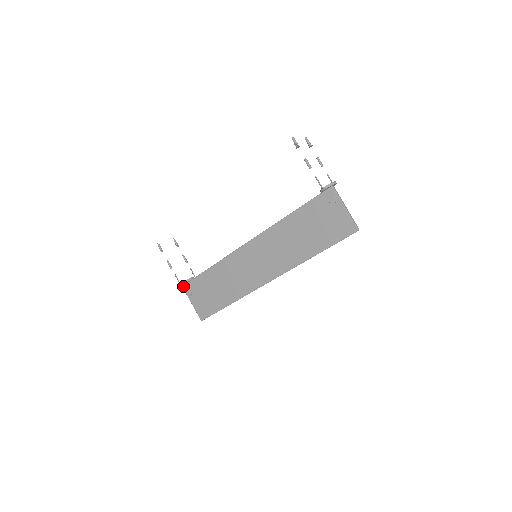
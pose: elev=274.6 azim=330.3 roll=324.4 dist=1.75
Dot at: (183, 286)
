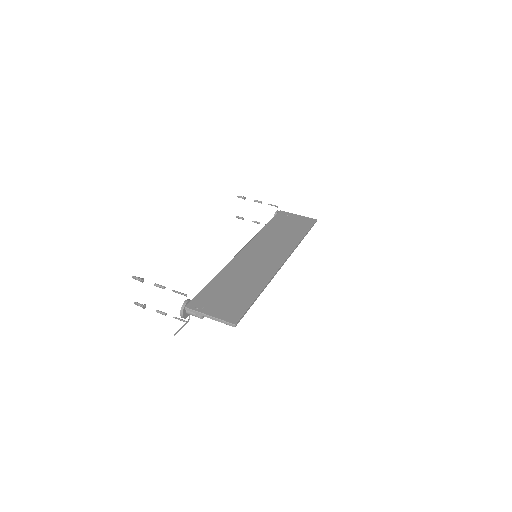
Dot at: (186, 306)
